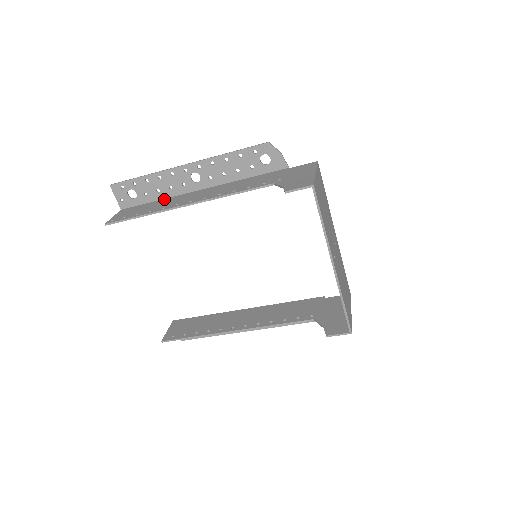
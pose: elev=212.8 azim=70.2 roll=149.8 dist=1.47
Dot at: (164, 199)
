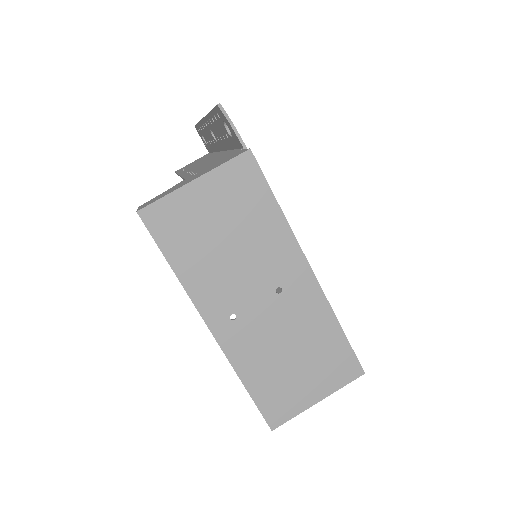
Dot at: (213, 153)
